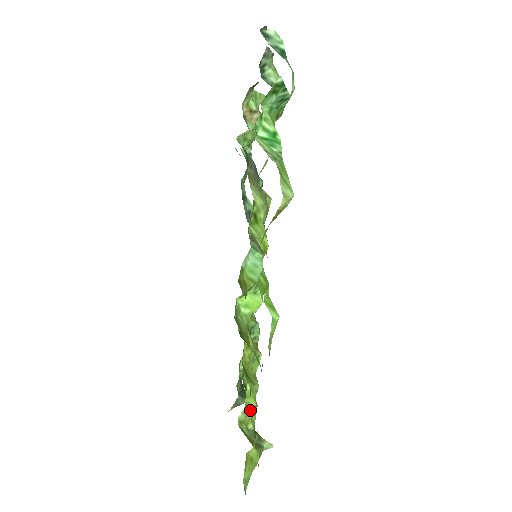
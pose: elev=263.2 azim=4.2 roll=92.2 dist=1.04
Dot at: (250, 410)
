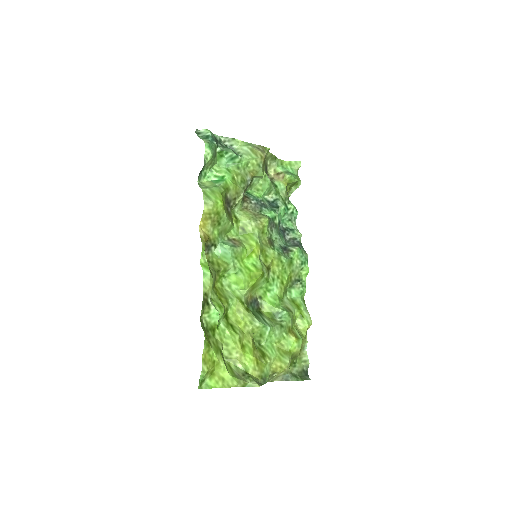
Dot at: (231, 349)
